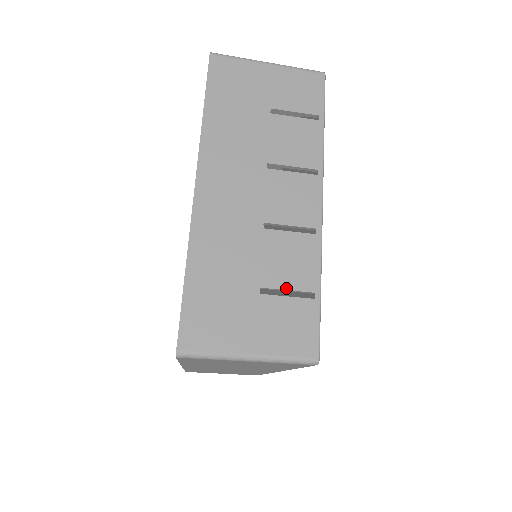
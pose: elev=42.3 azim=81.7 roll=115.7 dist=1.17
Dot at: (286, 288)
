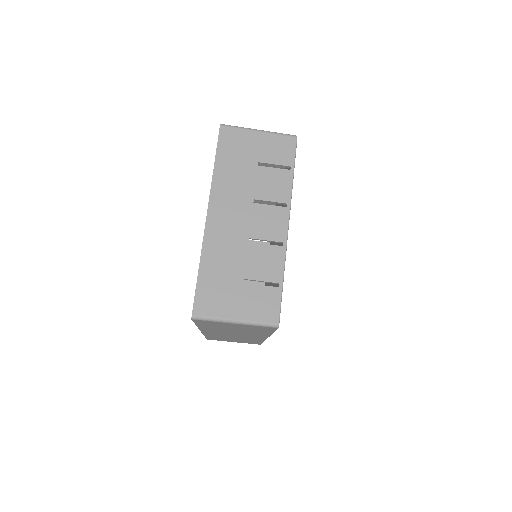
Dot at: (261, 280)
